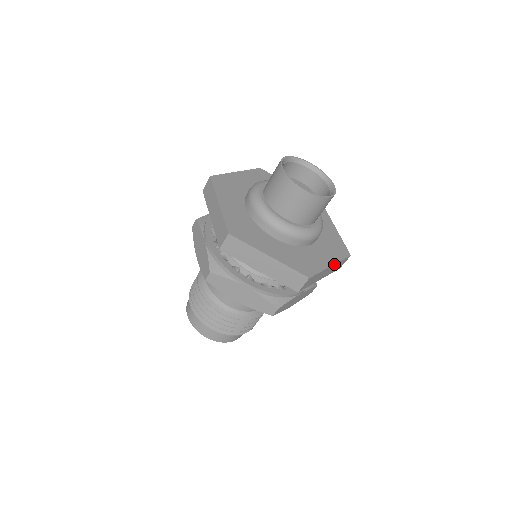
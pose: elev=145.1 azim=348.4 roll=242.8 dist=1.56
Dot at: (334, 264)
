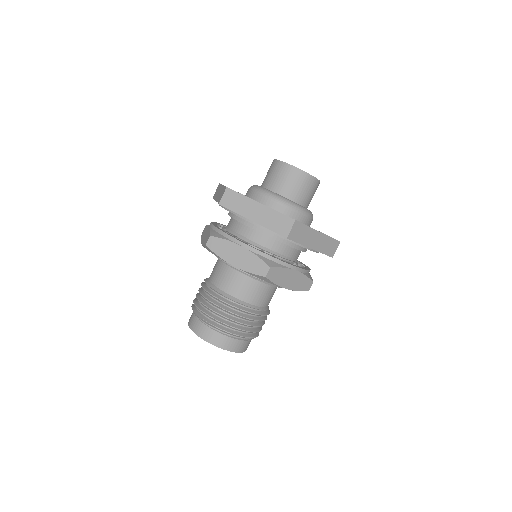
Dot at: (322, 233)
